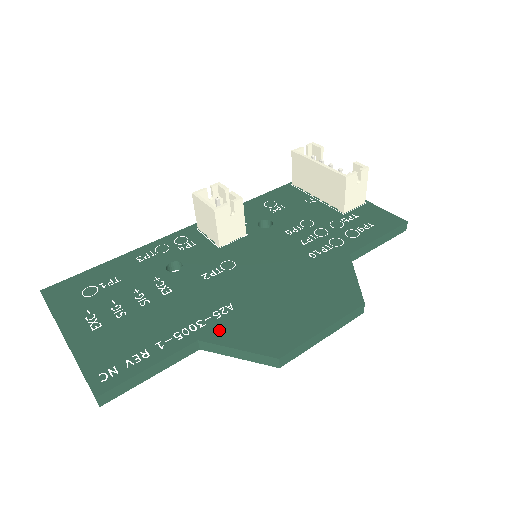
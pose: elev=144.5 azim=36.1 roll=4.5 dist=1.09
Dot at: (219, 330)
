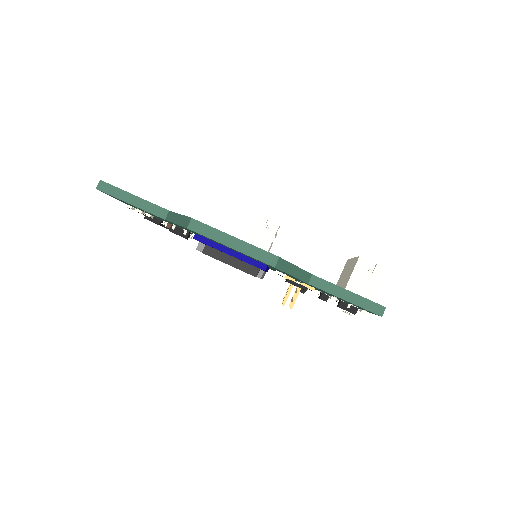
Dot at: occluded
